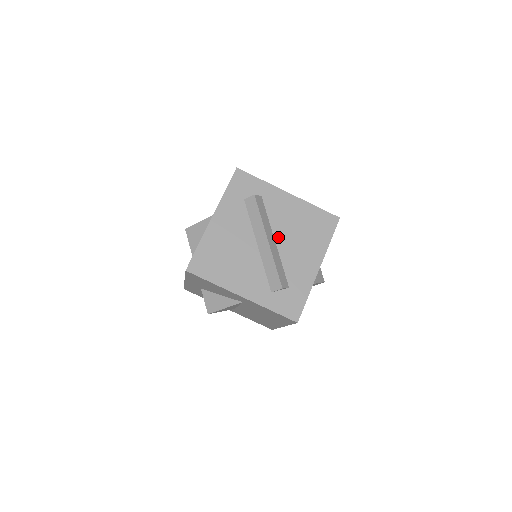
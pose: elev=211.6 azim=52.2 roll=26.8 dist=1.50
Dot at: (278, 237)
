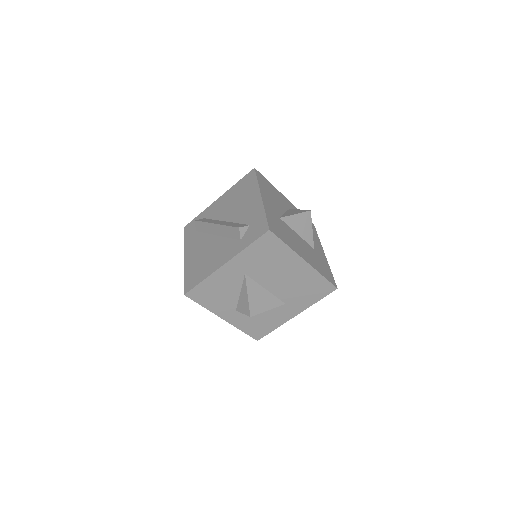
Dot at: (226, 218)
